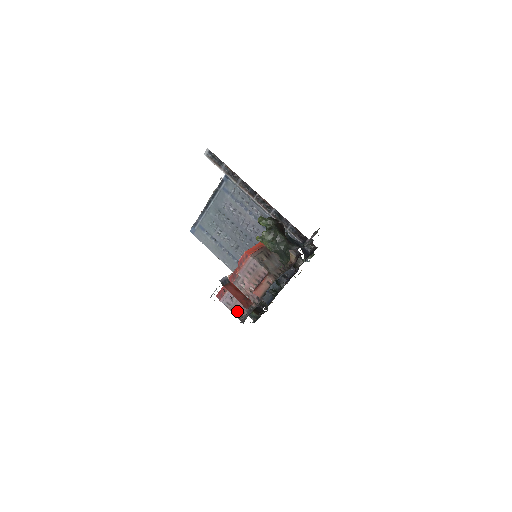
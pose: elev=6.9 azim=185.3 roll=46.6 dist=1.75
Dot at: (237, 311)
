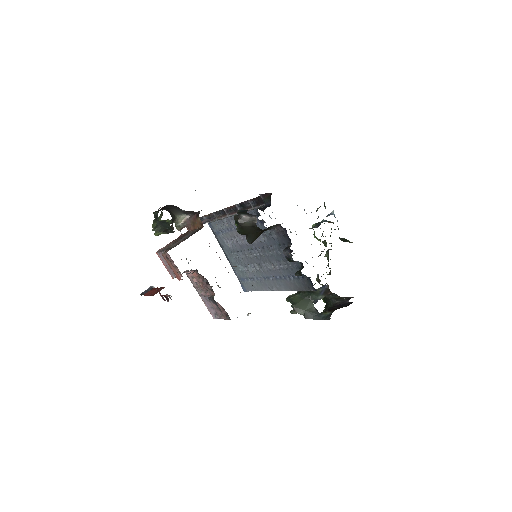
Dot at: (222, 314)
